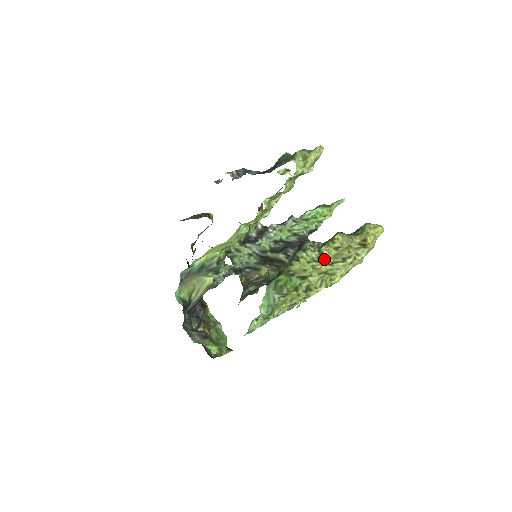
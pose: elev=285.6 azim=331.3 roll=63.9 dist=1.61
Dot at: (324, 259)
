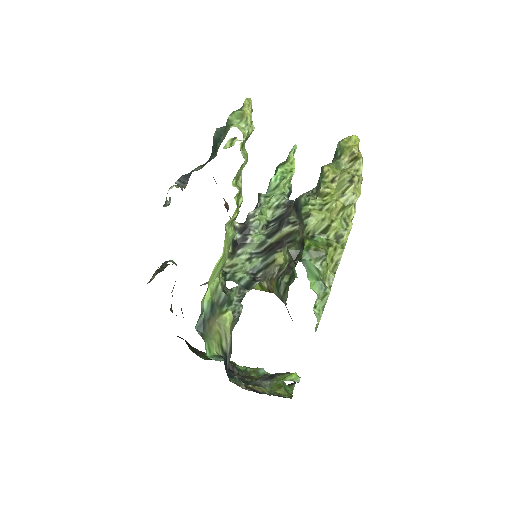
Dot at: (332, 196)
